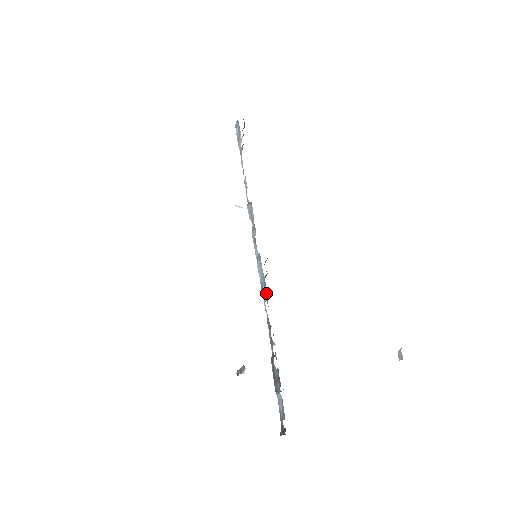
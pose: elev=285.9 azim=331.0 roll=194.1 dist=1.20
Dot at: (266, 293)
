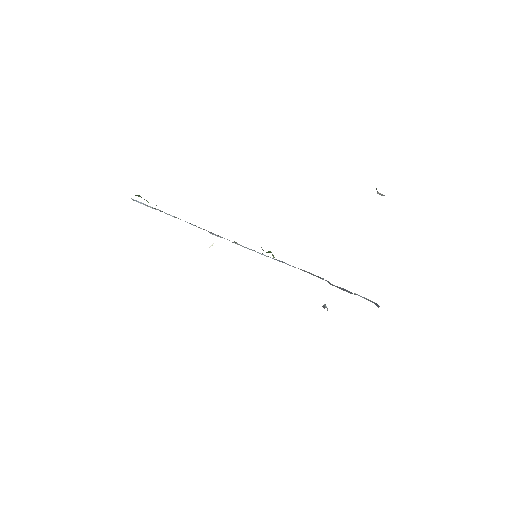
Dot at: occluded
